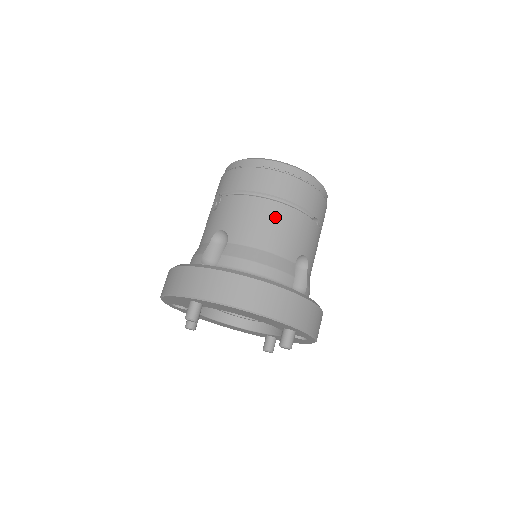
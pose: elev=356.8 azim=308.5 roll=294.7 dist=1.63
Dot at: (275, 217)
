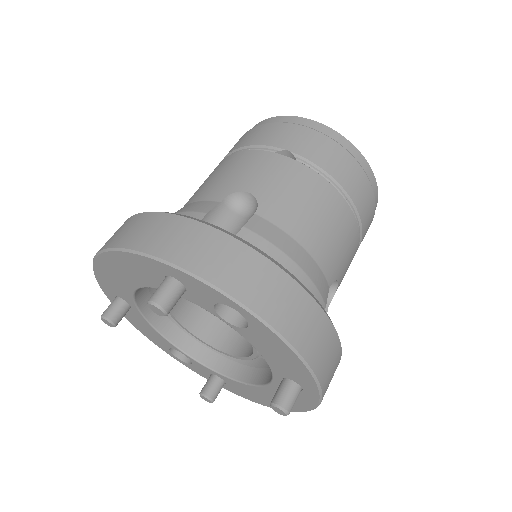
Dot at: (215, 171)
